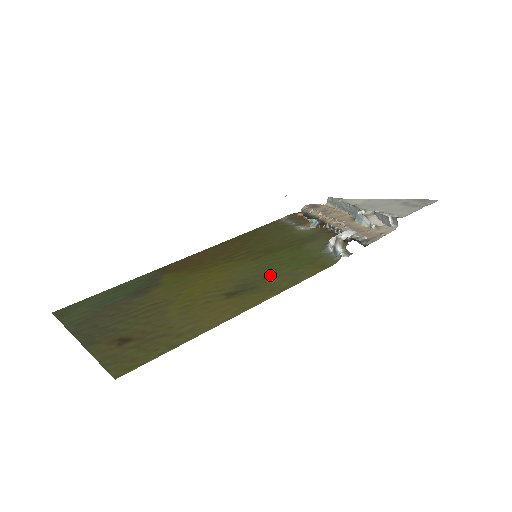
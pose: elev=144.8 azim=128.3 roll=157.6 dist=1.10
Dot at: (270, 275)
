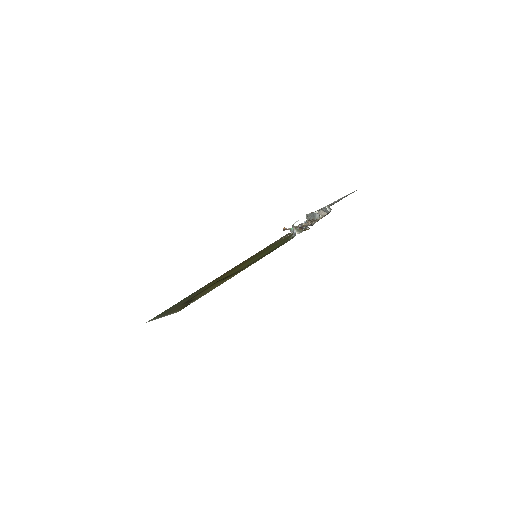
Dot at: (259, 257)
